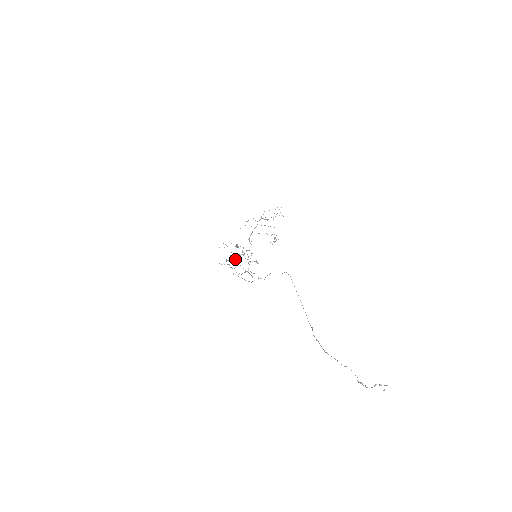
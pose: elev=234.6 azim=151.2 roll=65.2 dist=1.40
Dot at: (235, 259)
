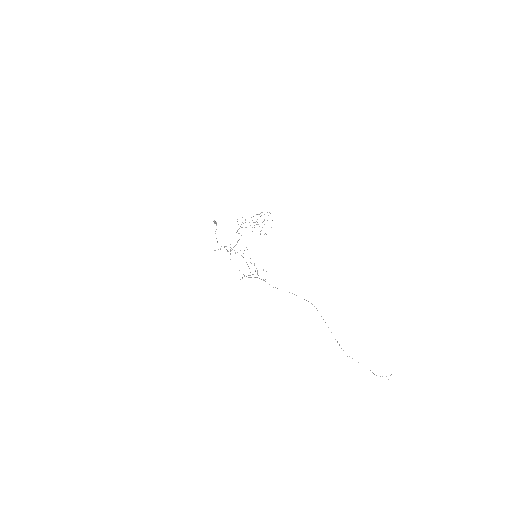
Dot at: occluded
